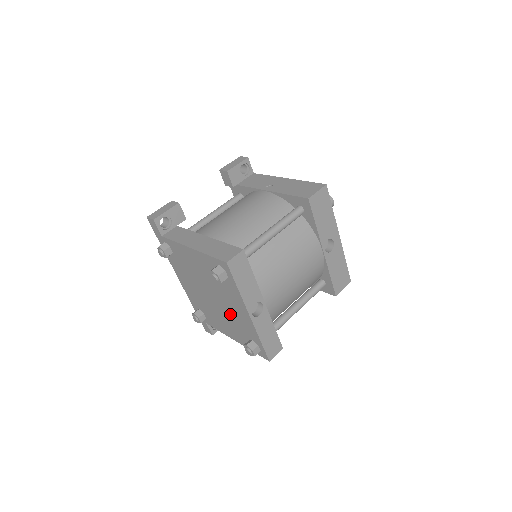
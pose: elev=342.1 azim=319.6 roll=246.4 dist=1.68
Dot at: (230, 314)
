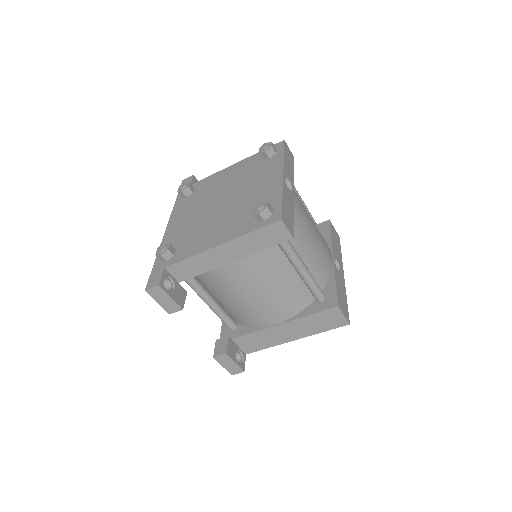
Dot at: (243, 201)
